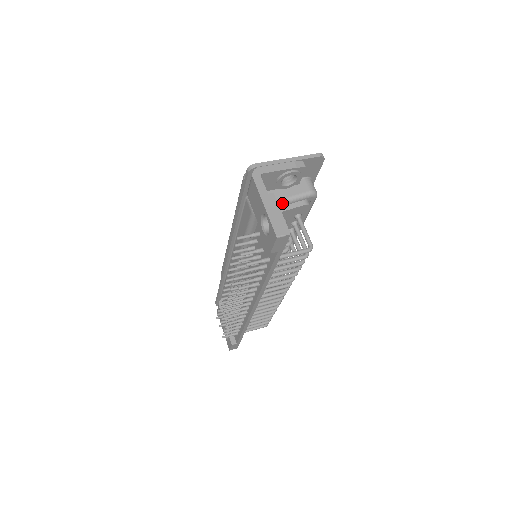
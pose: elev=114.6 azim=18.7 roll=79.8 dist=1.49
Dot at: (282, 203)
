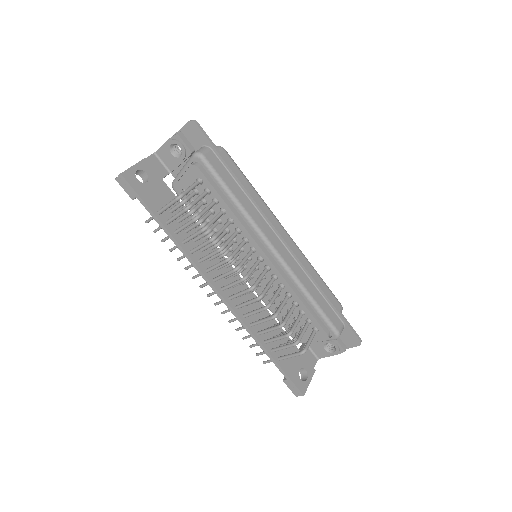
Dot at: (181, 172)
